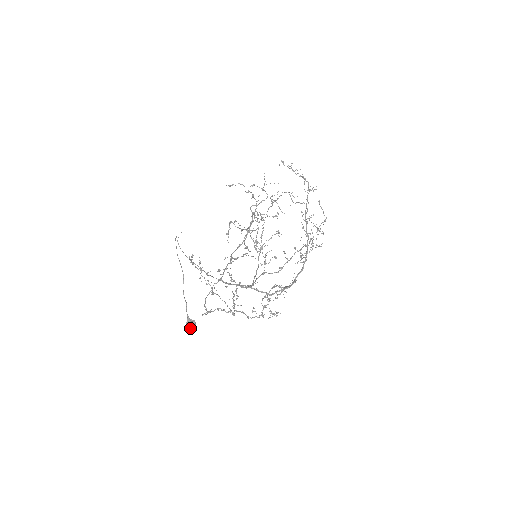
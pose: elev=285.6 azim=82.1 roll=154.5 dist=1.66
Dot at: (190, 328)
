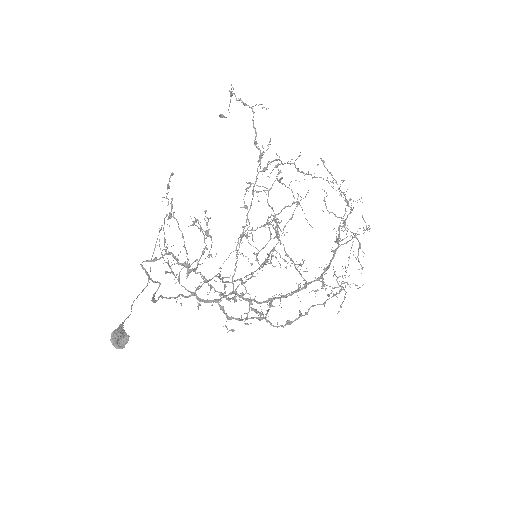
Dot at: (116, 339)
